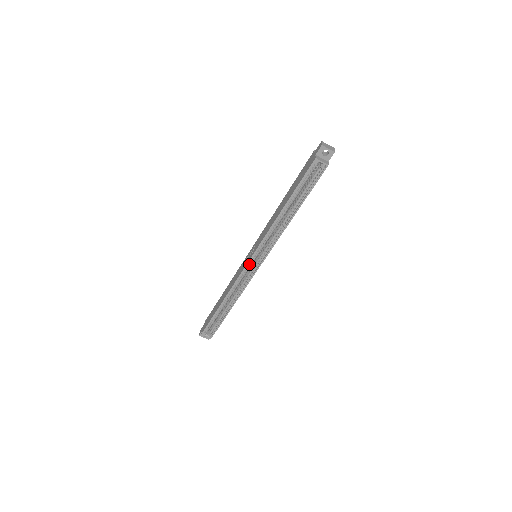
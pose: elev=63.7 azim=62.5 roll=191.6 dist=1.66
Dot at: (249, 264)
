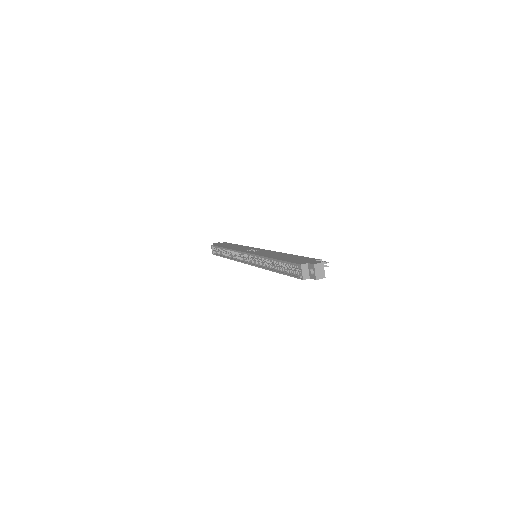
Dot at: (245, 254)
